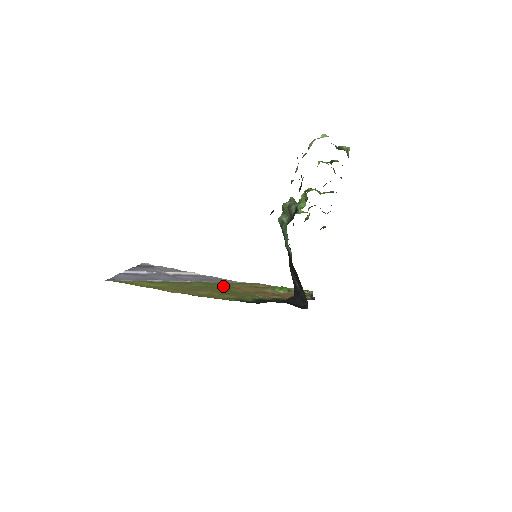
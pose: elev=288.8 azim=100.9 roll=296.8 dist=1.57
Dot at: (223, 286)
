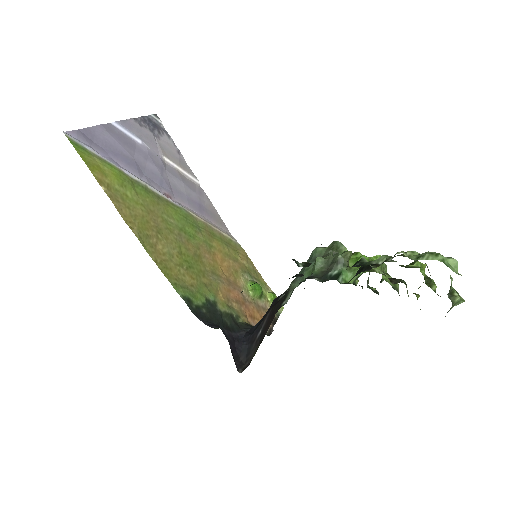
Dot at: (200, 239)
